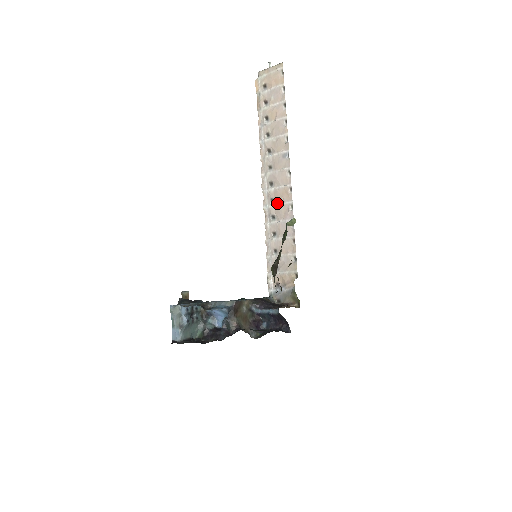
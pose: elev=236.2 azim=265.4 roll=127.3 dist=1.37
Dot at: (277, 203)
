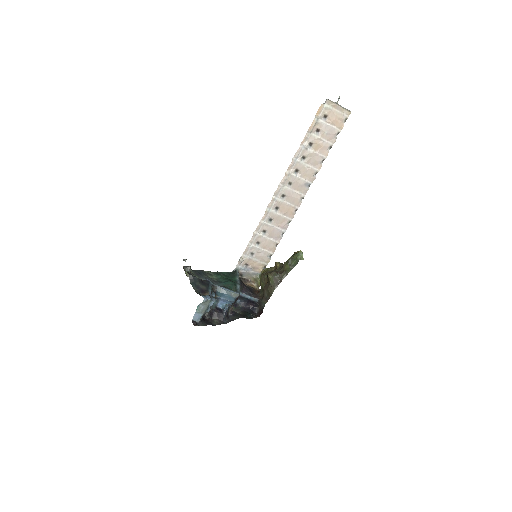
Dot at: (280, 213)
